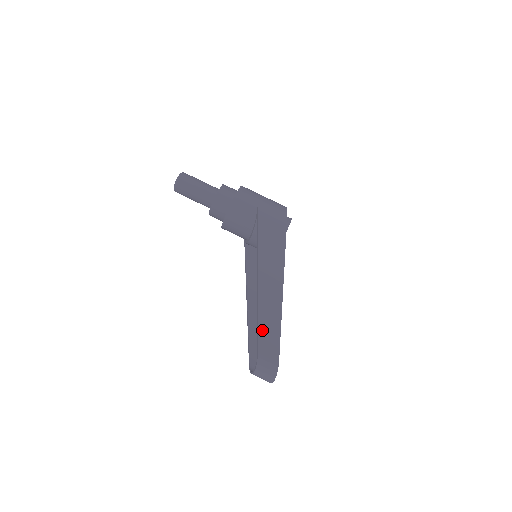
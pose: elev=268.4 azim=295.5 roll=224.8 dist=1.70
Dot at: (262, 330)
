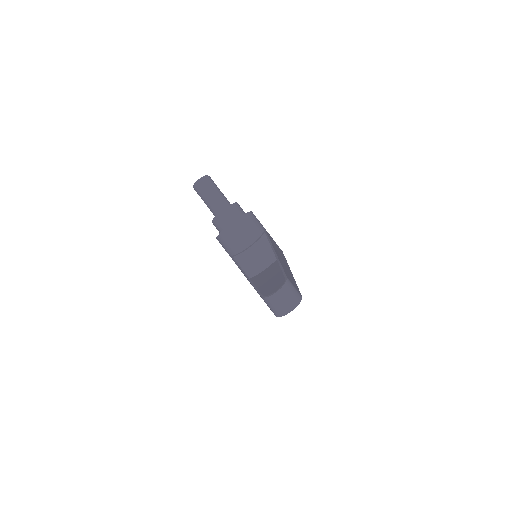
Dot at: (286, 272)
